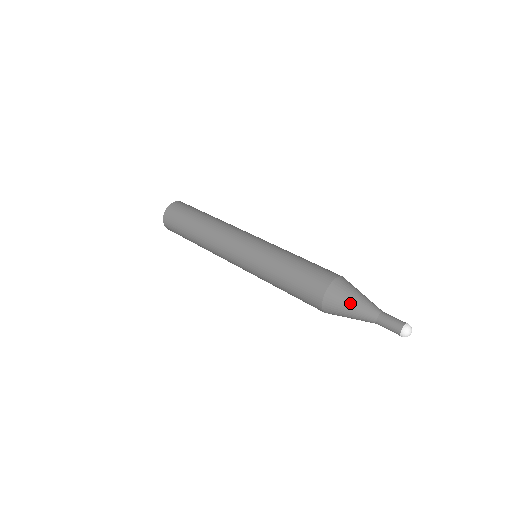
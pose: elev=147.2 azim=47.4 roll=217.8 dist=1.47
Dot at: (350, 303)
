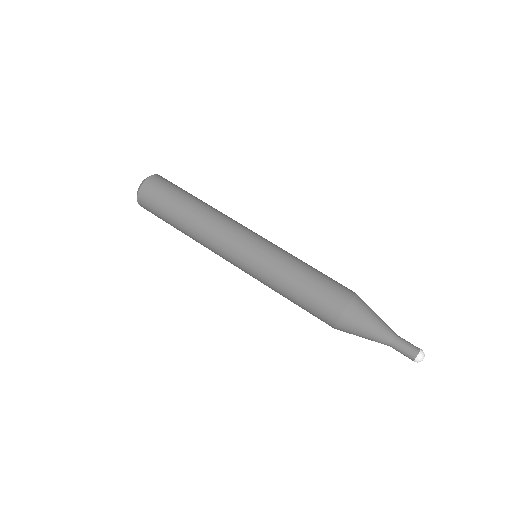
Dot at: (370, 321)
